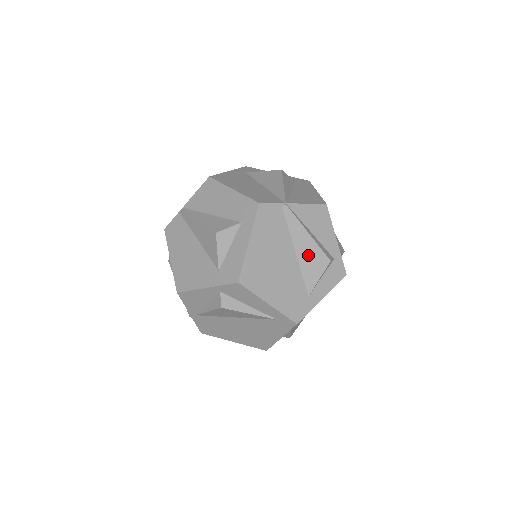
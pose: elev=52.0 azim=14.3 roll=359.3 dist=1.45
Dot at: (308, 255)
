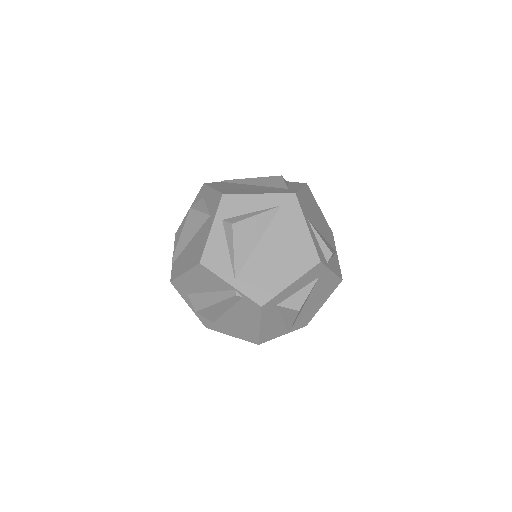
Dot at: (264, 182)
